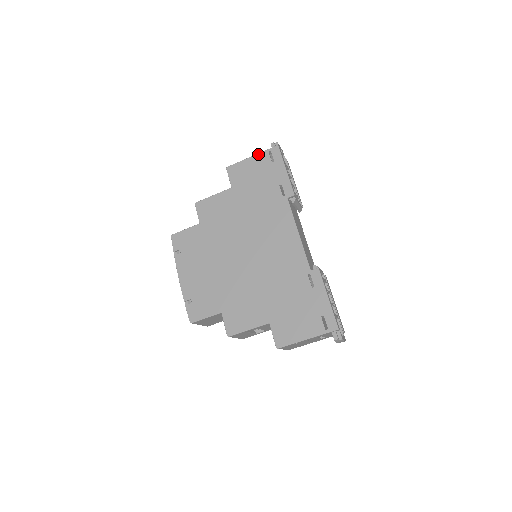
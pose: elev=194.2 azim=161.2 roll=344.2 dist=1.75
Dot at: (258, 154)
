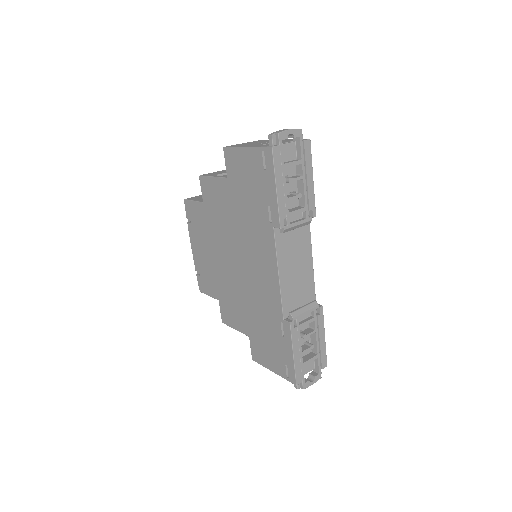
Dot at: (251, 148)
